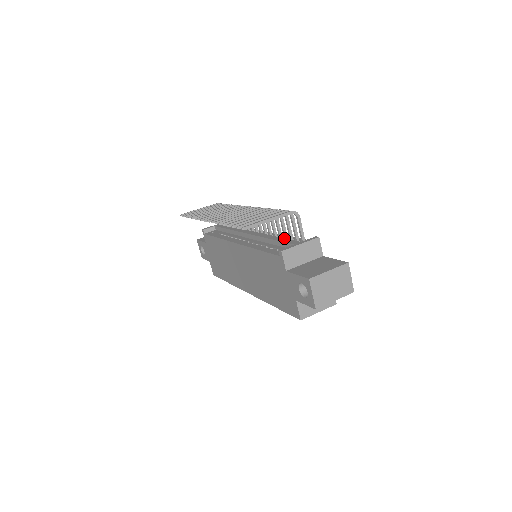
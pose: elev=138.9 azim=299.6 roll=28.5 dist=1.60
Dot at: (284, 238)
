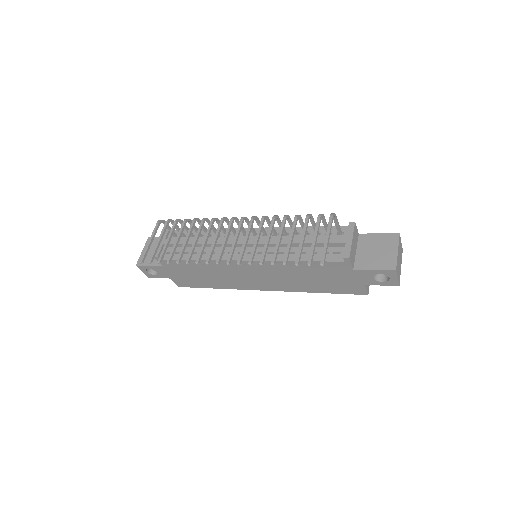
Dot at: occluded
